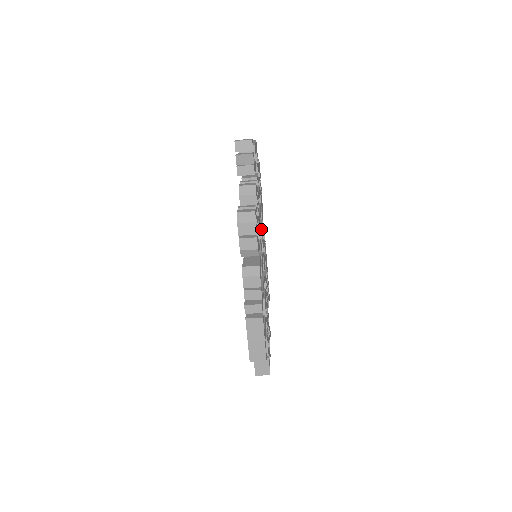
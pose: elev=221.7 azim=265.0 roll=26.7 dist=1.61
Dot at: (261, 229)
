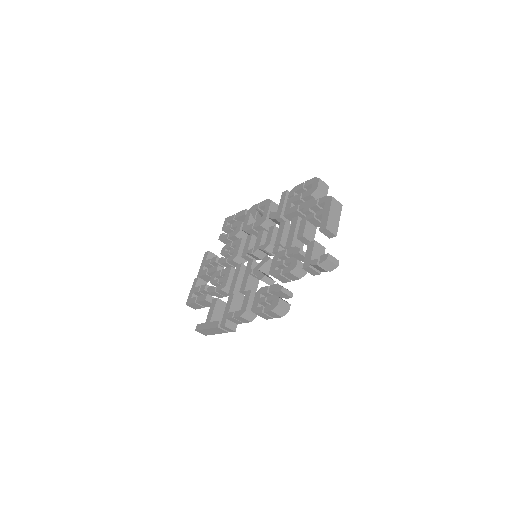
Dot at: occluded
